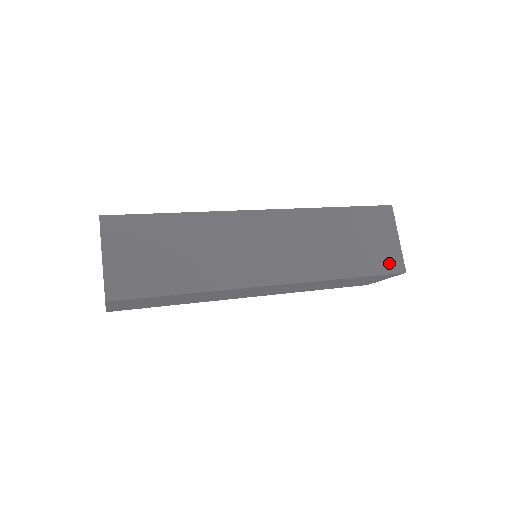
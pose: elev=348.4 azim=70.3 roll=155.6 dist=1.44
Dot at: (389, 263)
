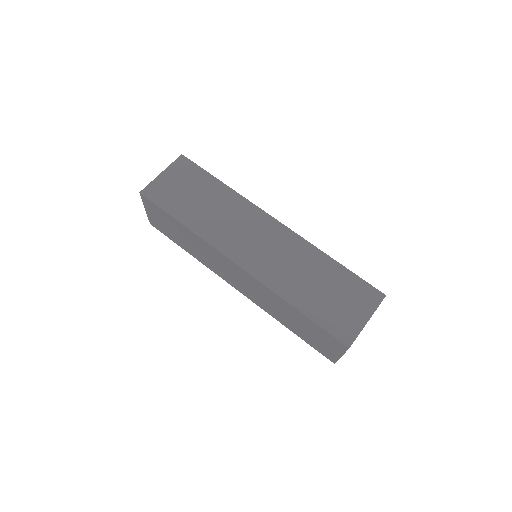
Dot at: (323, 352)
